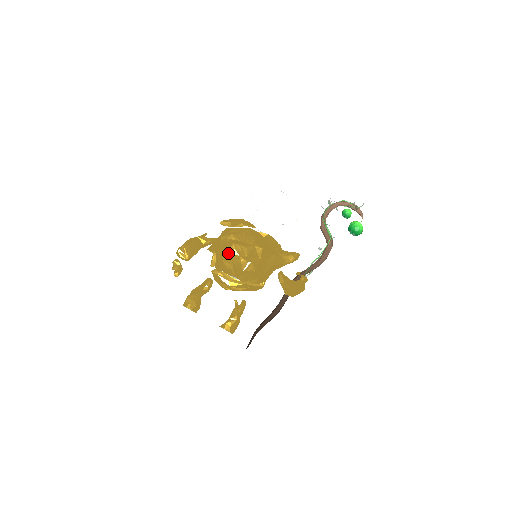
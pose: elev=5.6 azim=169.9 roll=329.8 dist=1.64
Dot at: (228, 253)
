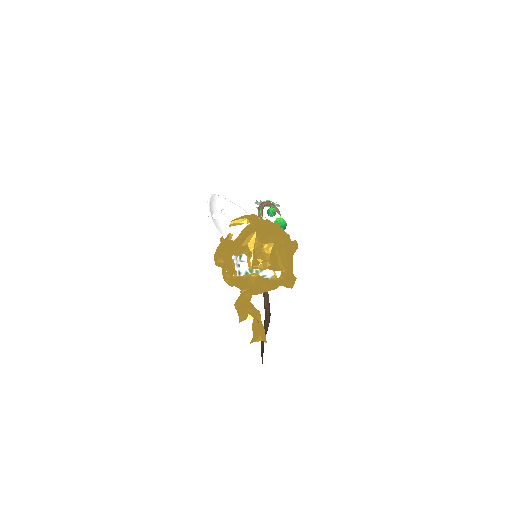
Dot at: (274, 244)
